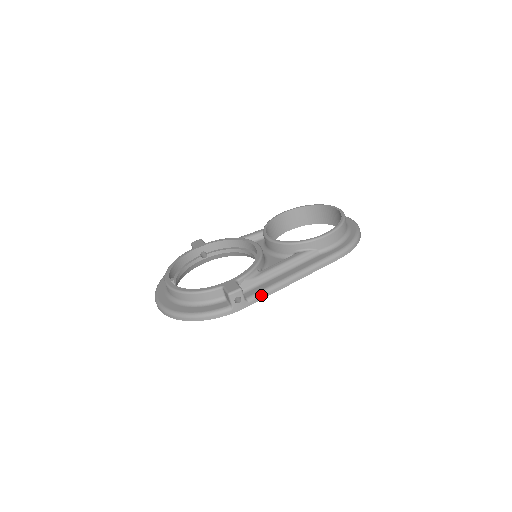
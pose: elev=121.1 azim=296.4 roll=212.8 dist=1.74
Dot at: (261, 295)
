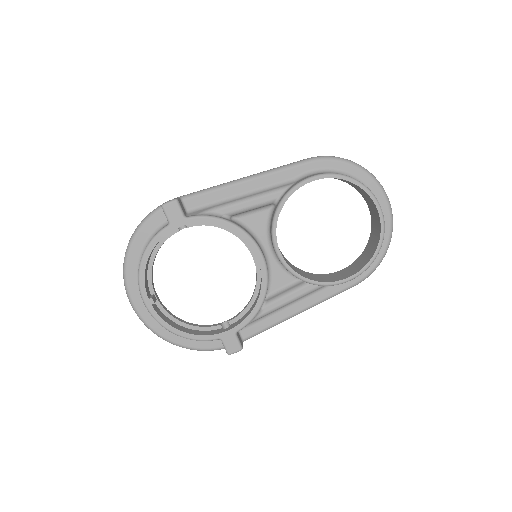
Dot at: occluded
